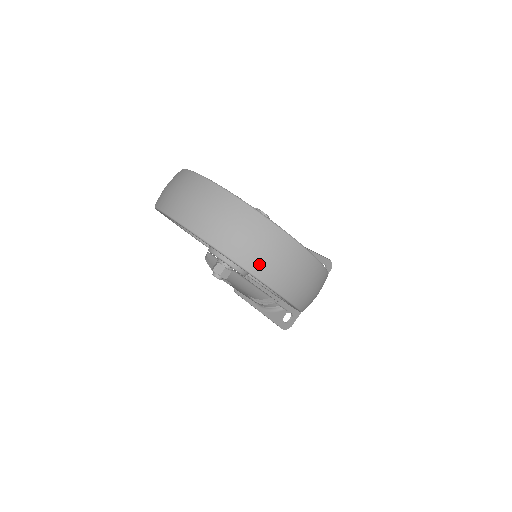
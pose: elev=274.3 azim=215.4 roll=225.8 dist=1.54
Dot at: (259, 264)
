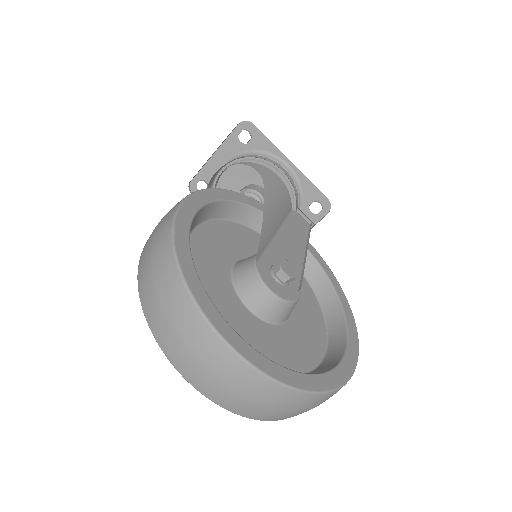
Dot at: occluded
